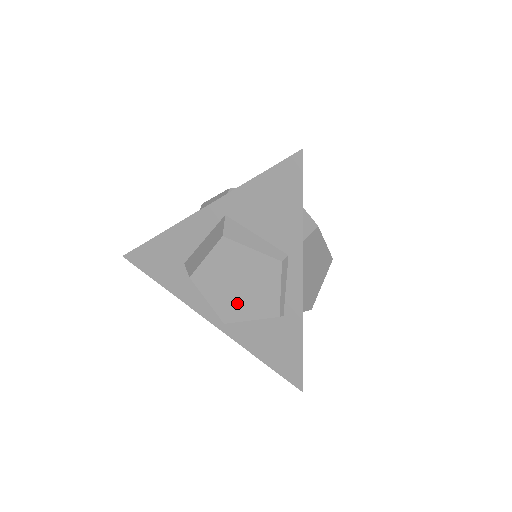
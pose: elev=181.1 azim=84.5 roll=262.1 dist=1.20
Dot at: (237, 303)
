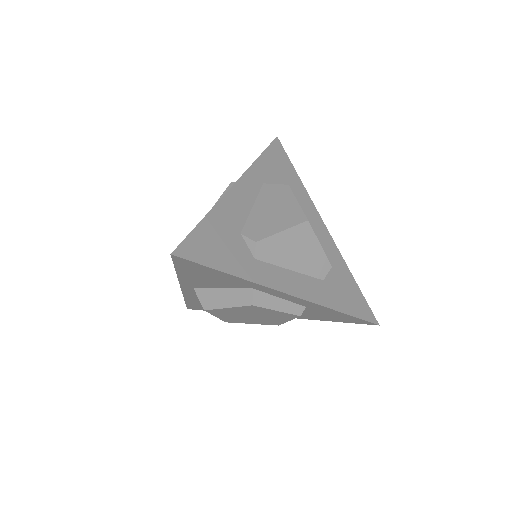
Dot at: occluded
